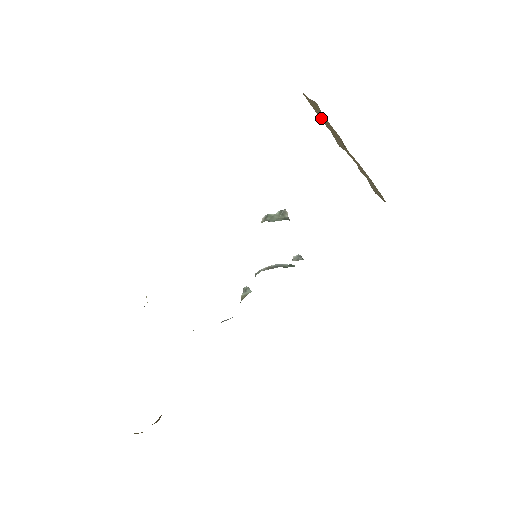
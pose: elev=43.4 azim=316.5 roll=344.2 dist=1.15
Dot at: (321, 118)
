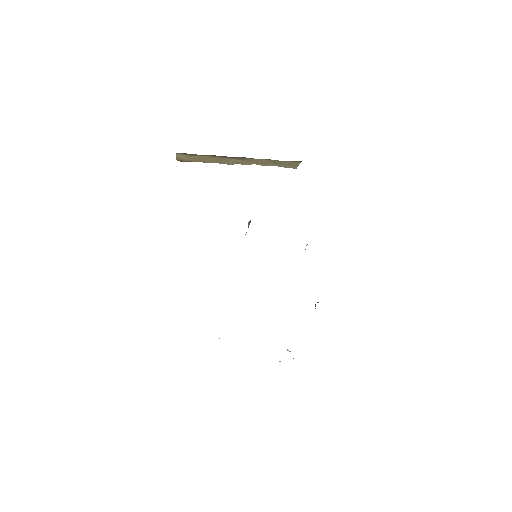
Dot at: (200, 161)
